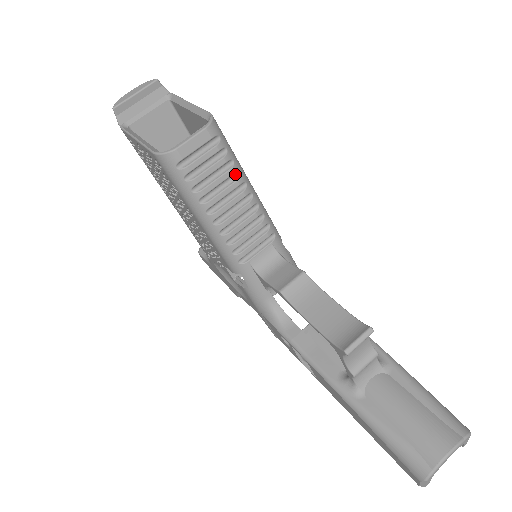
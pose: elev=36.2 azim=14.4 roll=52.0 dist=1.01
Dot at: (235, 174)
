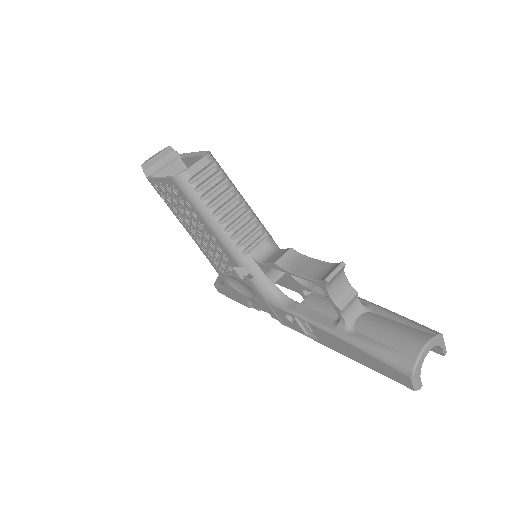
Dot at: (230, 188)
